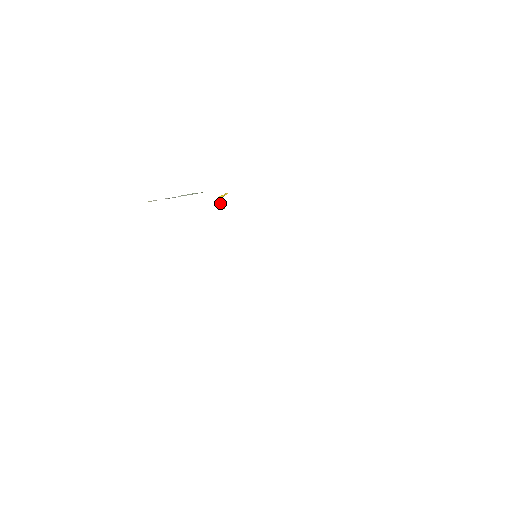
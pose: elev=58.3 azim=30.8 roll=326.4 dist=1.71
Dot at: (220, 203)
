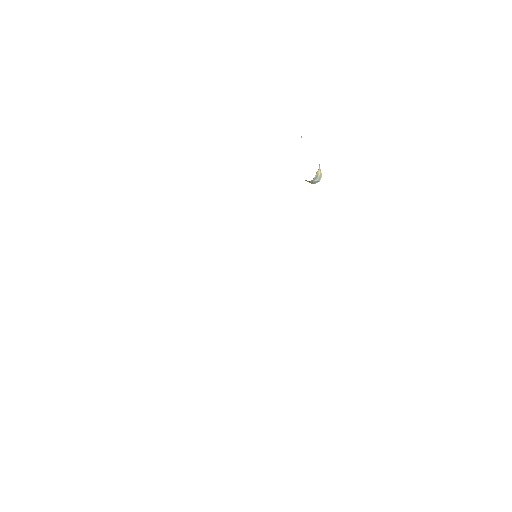
Dot at: occluded
